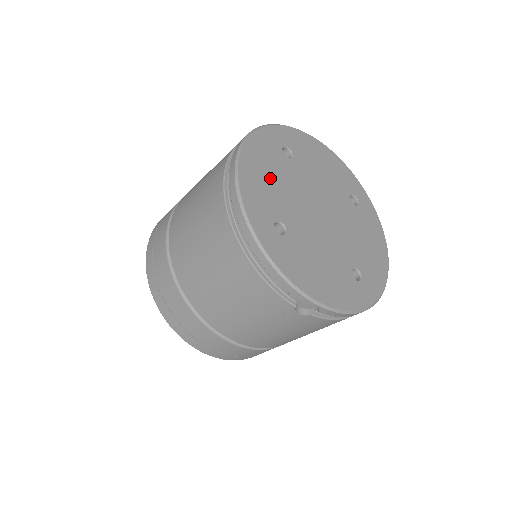
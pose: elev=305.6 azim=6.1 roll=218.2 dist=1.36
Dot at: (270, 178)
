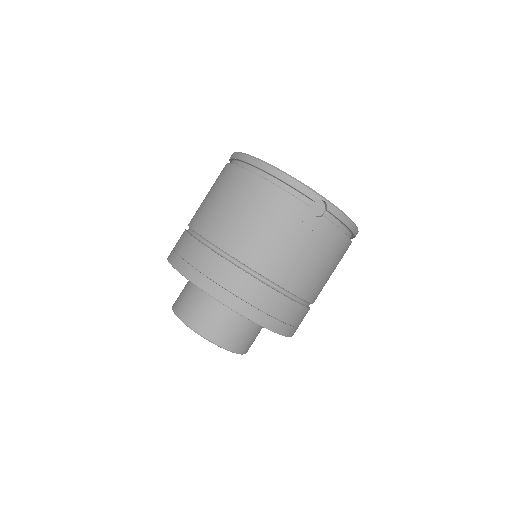
Dot at: occluded
